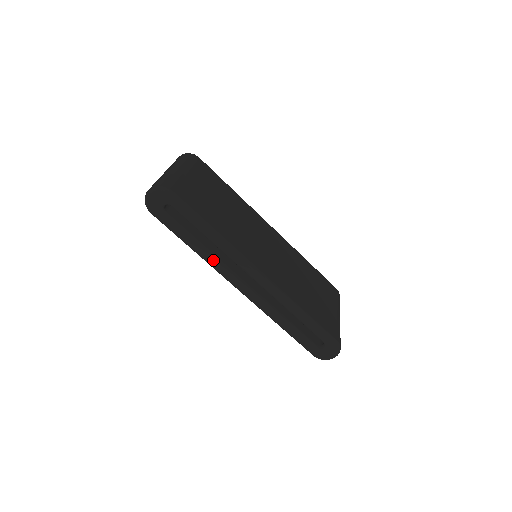
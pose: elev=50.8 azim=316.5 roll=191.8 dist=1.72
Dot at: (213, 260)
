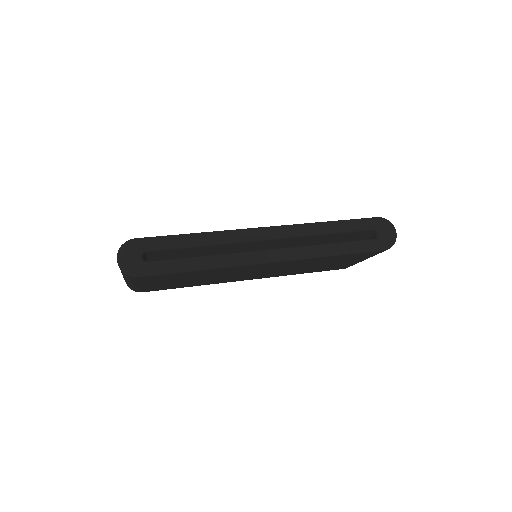
Dot at: (225, 258)
